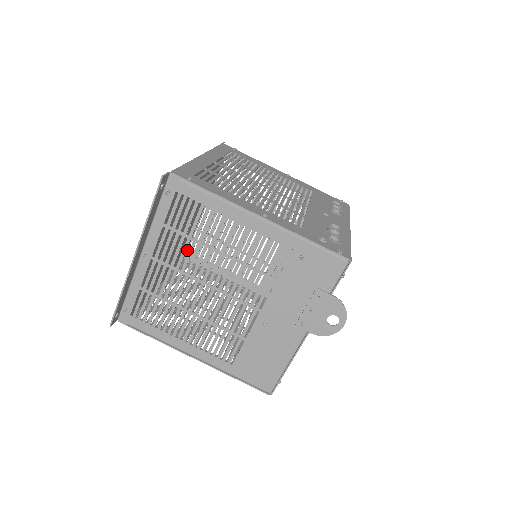
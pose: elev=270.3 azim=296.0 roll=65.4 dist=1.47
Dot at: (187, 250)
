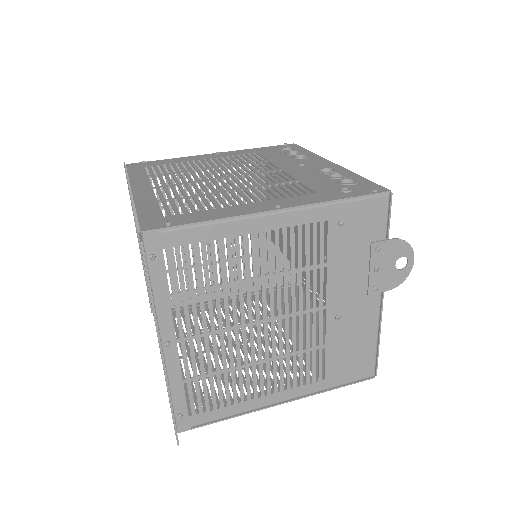
Dot at: occluded
